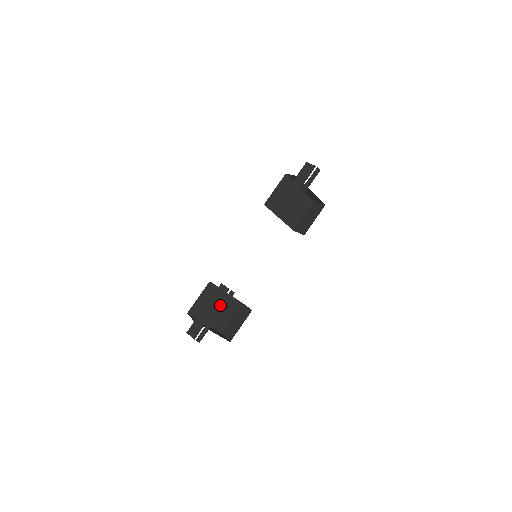
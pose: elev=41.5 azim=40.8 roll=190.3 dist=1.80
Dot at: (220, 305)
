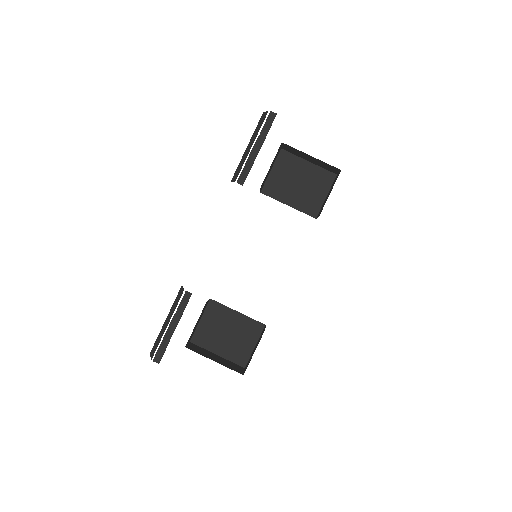
Dot at: (176, 312)
